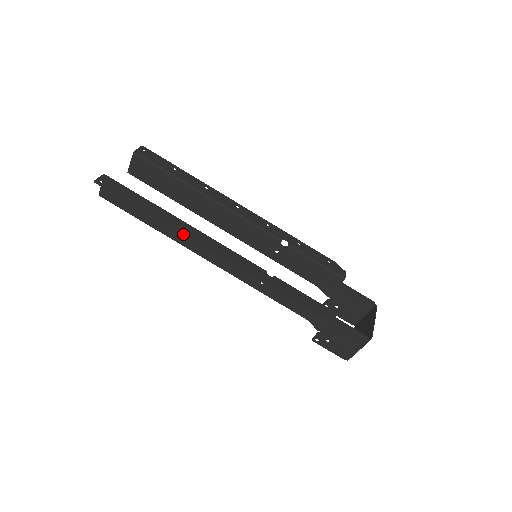
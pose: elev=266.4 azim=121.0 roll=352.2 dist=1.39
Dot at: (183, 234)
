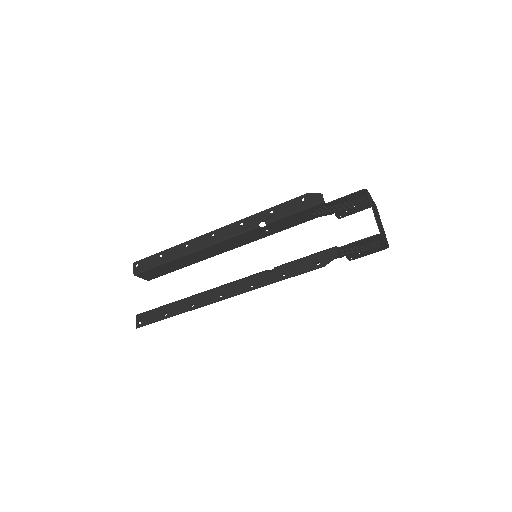
Dot at: (202, 306)
